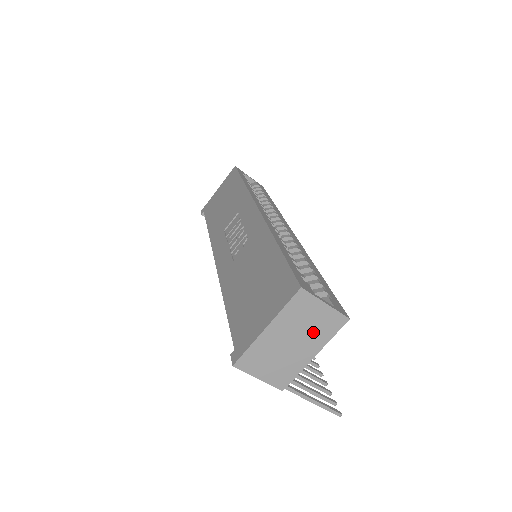
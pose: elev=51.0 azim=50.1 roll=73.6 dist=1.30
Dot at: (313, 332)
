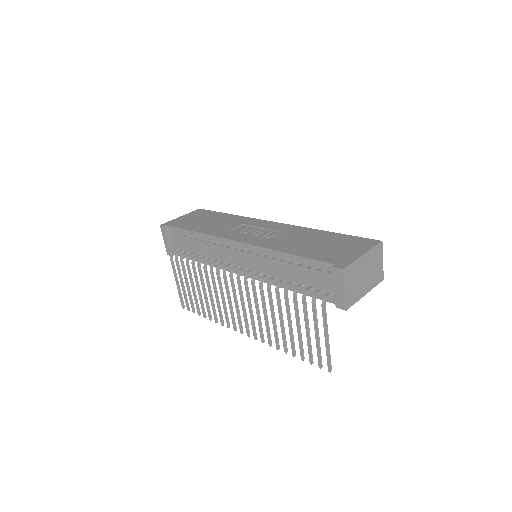
Dot at: (372, 276)
